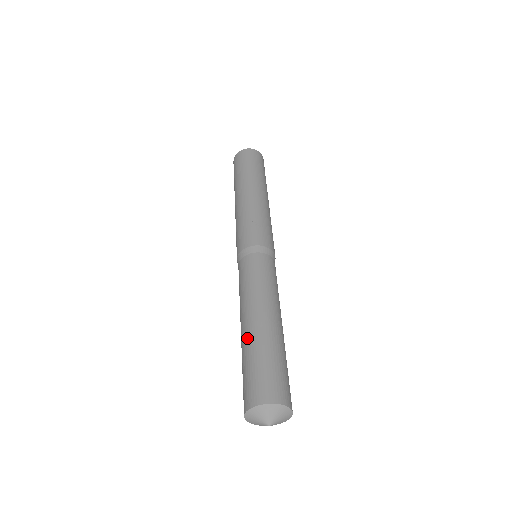
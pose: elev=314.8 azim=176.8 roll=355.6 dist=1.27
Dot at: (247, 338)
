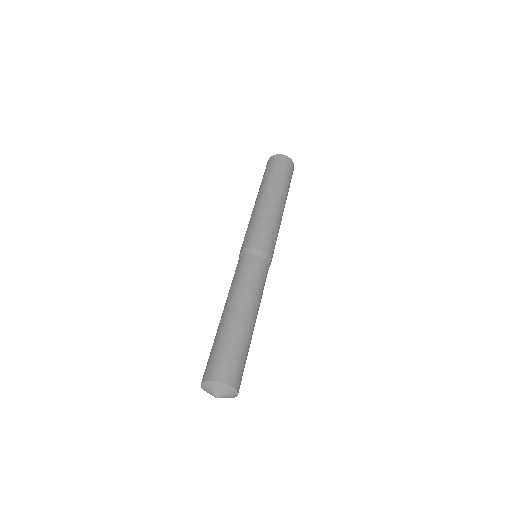
Dot at: (238, 326)
